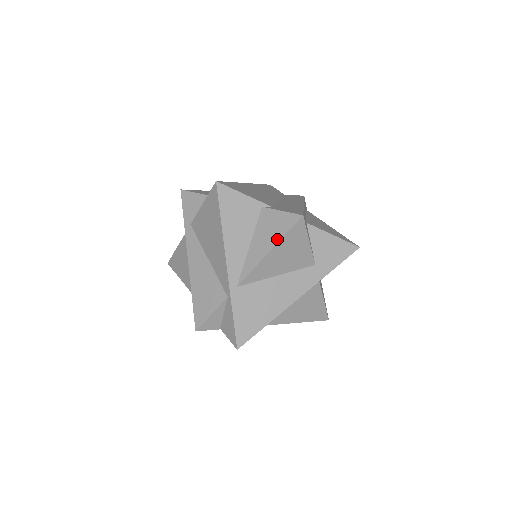
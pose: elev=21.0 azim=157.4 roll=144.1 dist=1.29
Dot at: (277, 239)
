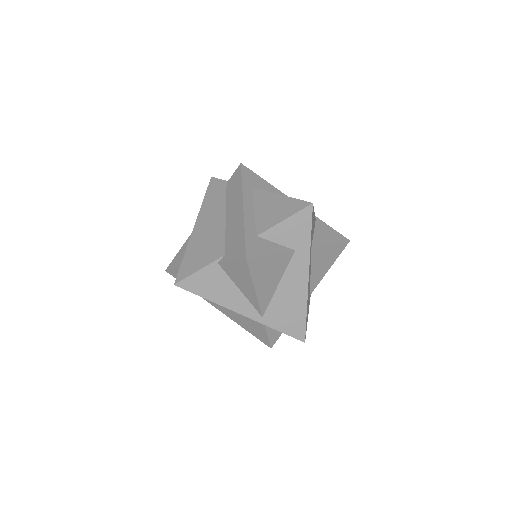
Dot at: (250, 281)
